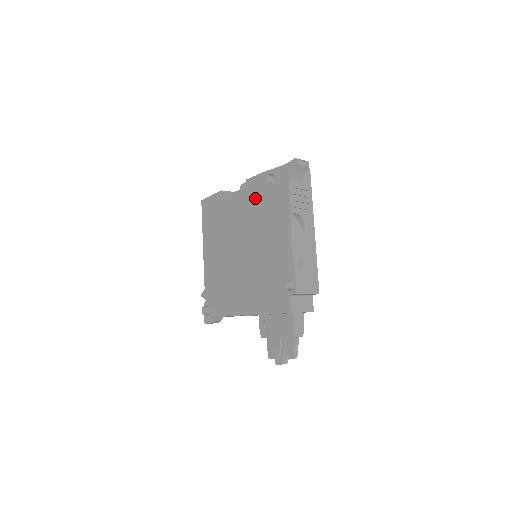
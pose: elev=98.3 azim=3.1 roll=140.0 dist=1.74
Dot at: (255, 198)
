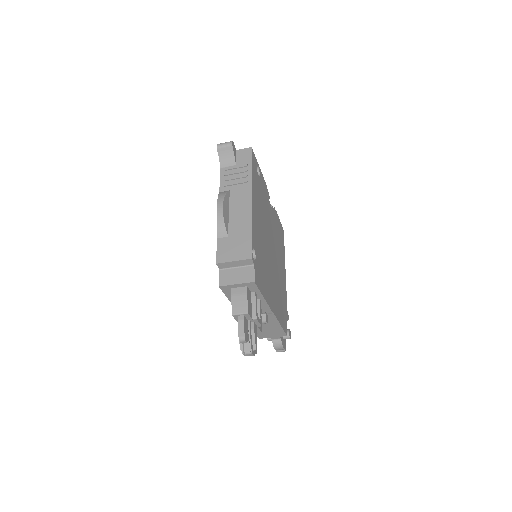
Dot at: occluded
